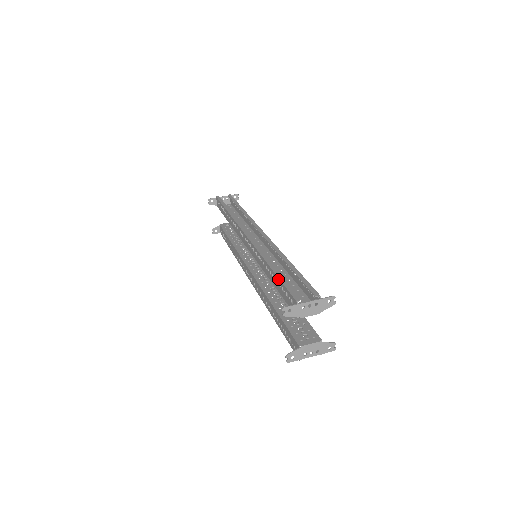
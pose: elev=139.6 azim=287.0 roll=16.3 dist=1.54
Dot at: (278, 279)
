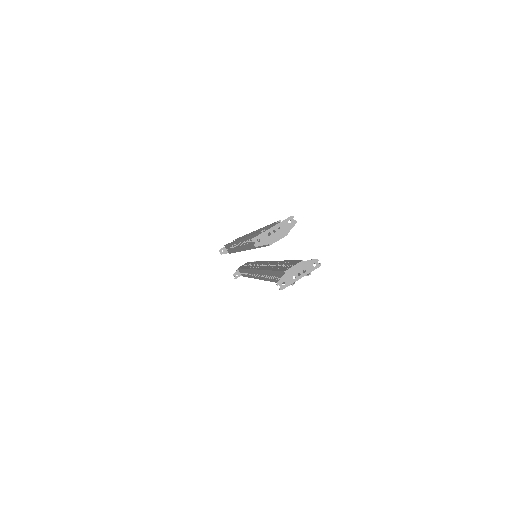
Dot at: (253, 236)
